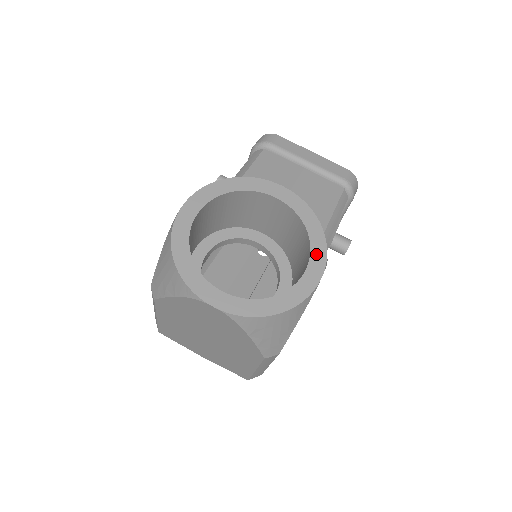
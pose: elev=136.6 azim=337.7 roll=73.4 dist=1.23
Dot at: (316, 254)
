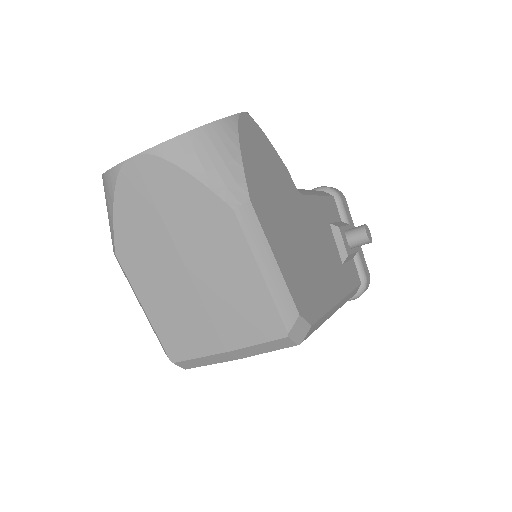
Dot at: occluded
